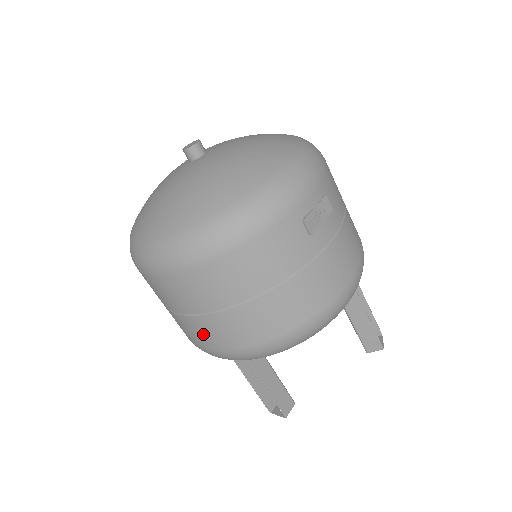
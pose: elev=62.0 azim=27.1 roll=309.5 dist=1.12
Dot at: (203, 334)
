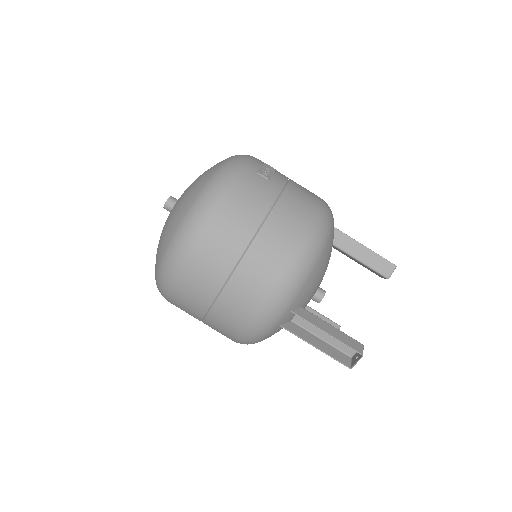
Dot at: (243, 297)
